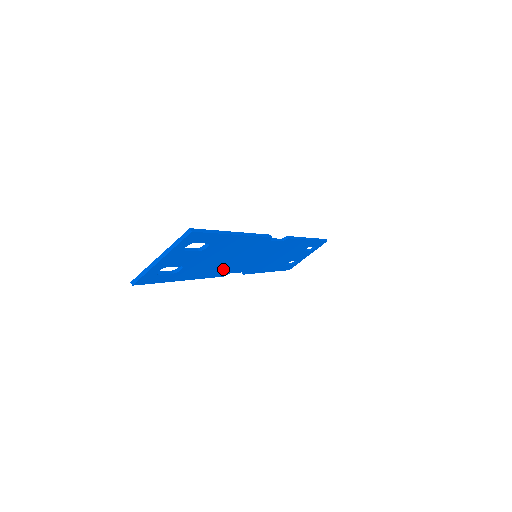
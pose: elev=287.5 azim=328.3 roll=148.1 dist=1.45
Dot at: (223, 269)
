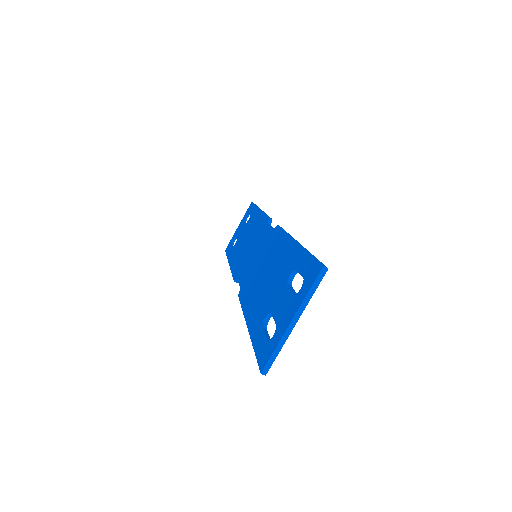
Dot at: occluded
